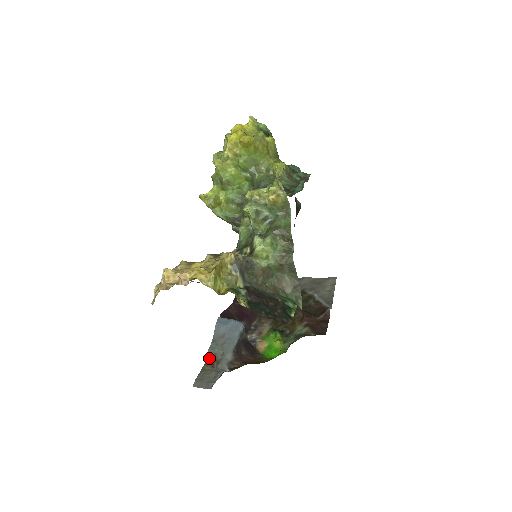
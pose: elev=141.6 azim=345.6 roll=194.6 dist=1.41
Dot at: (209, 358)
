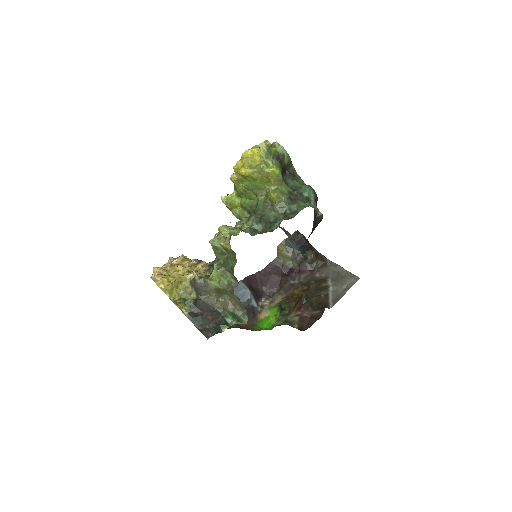
Dot at: occluded
